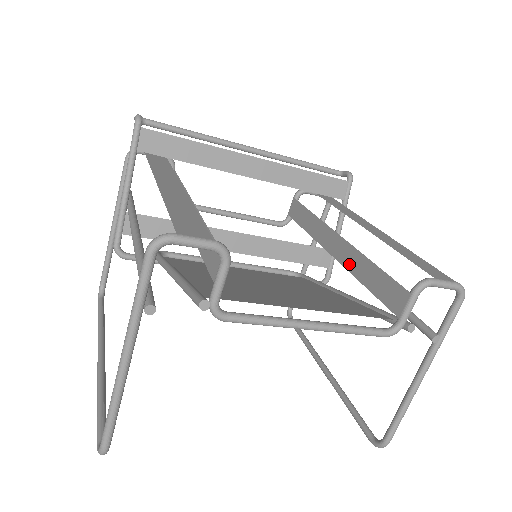
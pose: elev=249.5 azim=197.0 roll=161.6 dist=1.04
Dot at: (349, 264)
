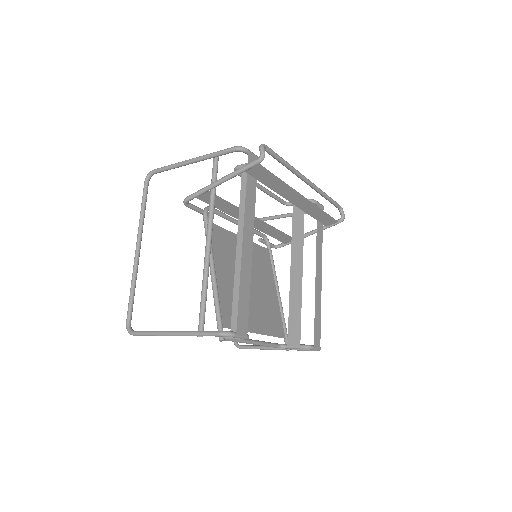
Dot at: (293, 292)
